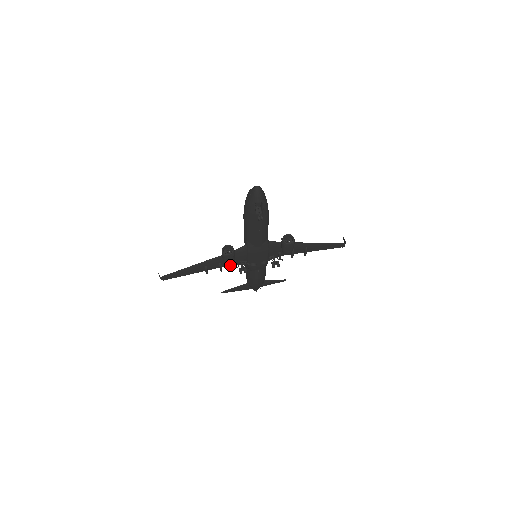
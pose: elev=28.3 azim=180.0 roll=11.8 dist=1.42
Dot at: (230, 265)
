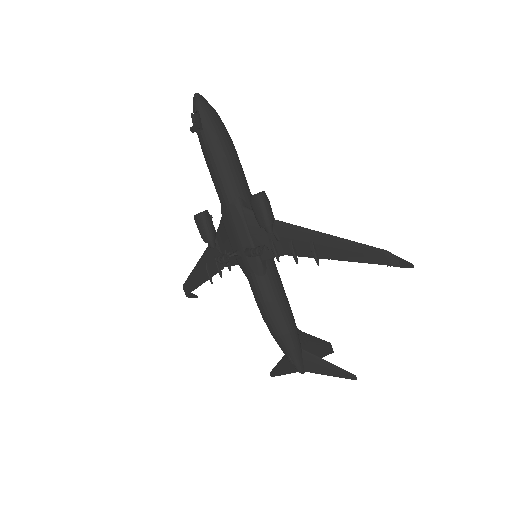
Dot at: (228, 266)
